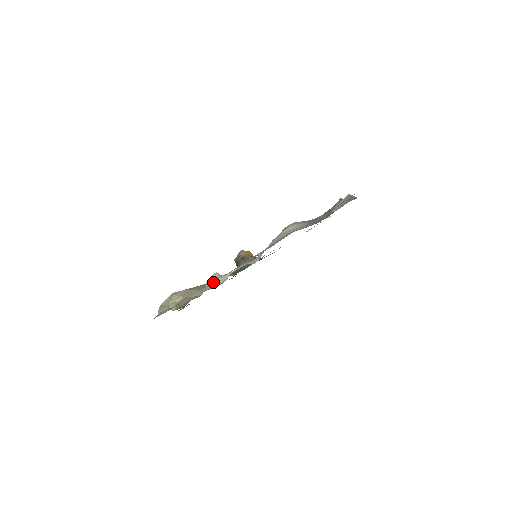
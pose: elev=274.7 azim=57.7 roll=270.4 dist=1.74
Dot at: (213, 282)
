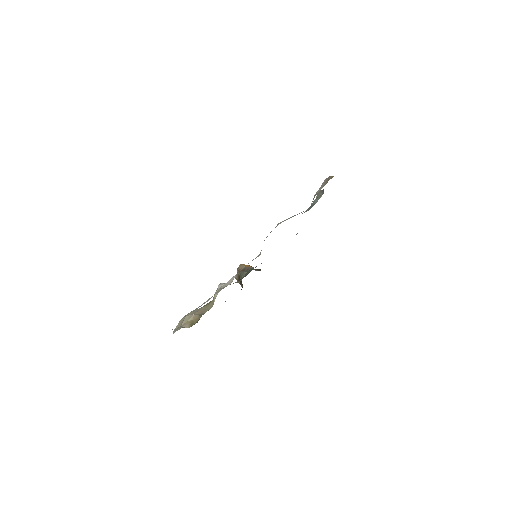
Dot at: (221, 287)
